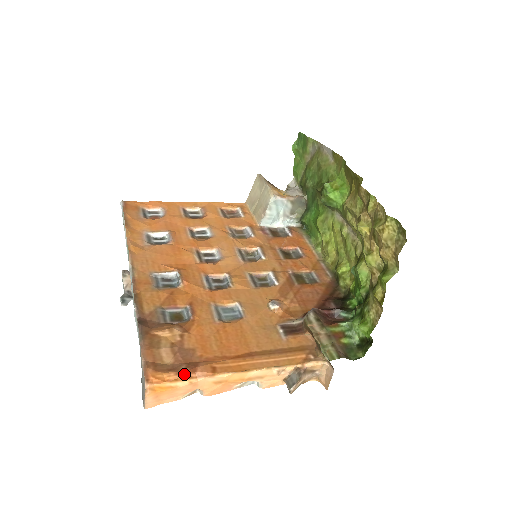
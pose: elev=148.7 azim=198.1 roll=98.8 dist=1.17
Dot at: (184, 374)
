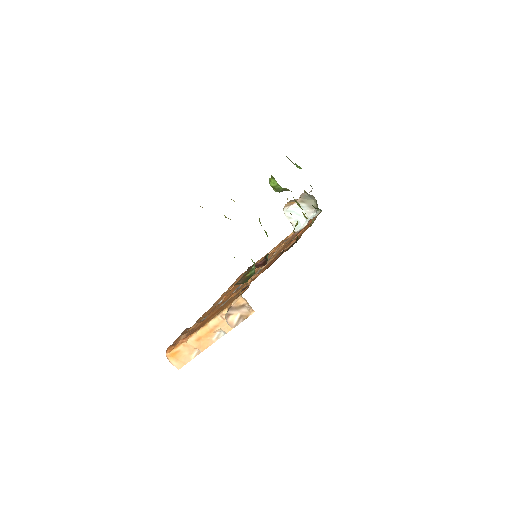
Dot at: (180, 342)
